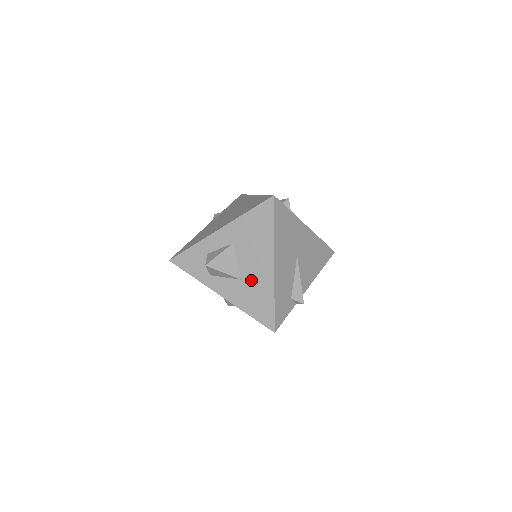
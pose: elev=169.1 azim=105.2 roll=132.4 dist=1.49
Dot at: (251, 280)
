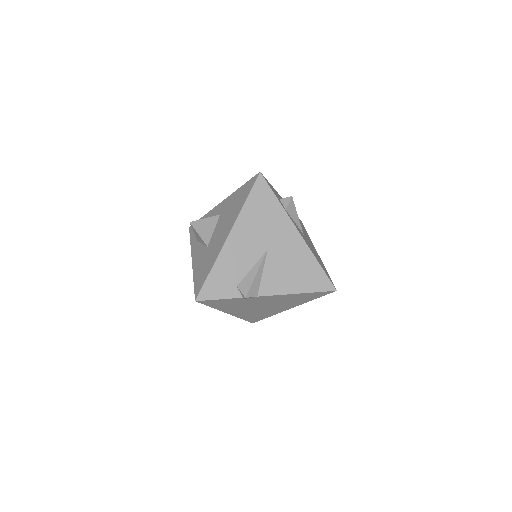
Dot at: (211, 248)
